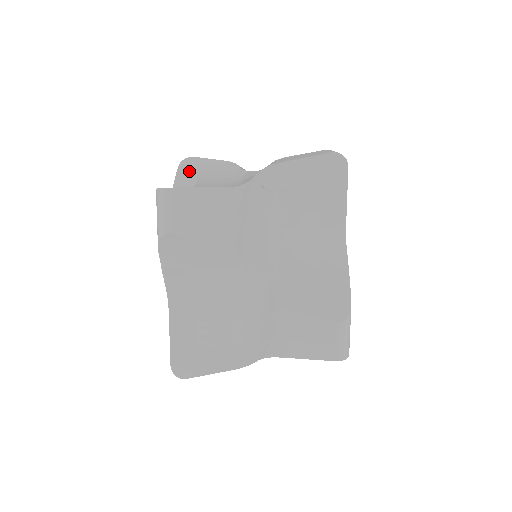
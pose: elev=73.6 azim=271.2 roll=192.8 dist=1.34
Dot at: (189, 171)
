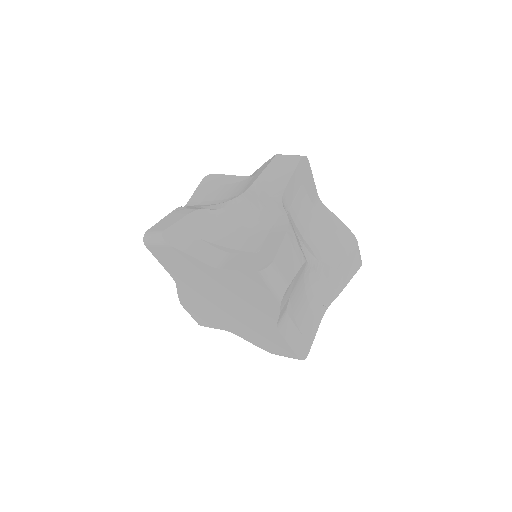
Dot at: occluded
